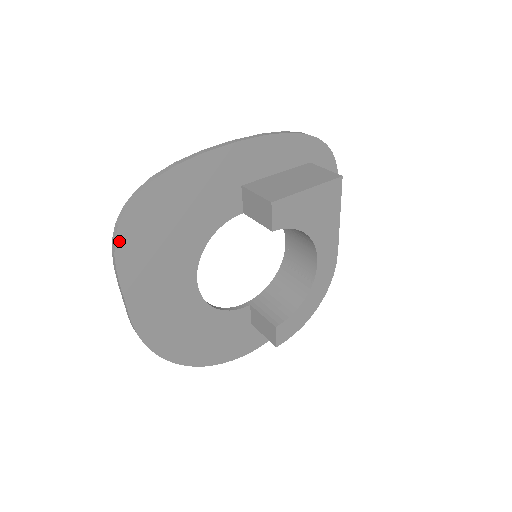
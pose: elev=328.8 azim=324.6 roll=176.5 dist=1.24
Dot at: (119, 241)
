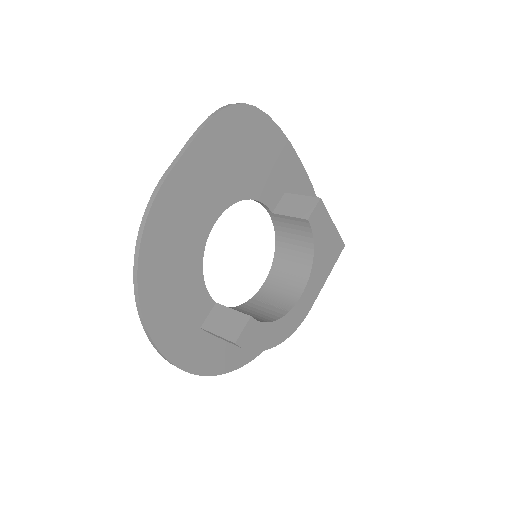
Dot at: (224, 113)
